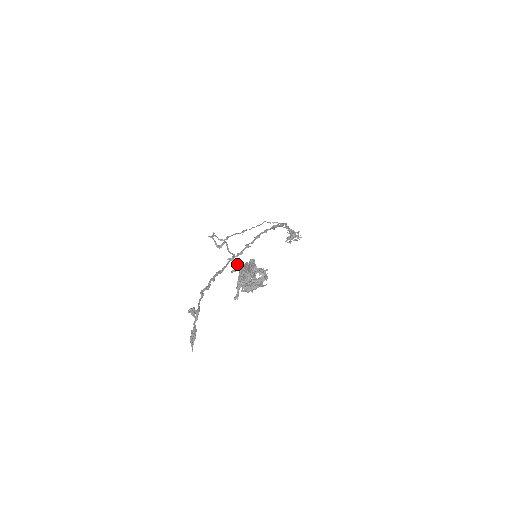
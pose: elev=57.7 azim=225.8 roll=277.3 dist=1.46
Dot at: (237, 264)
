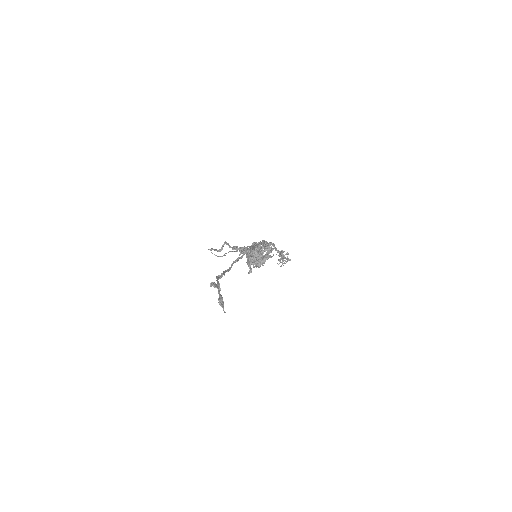
Dot at: (242, 250)
